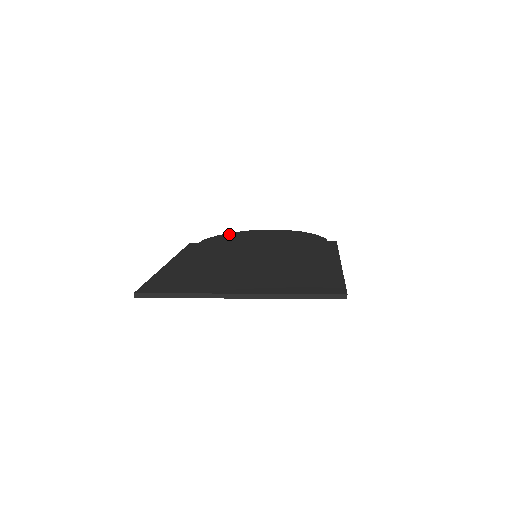
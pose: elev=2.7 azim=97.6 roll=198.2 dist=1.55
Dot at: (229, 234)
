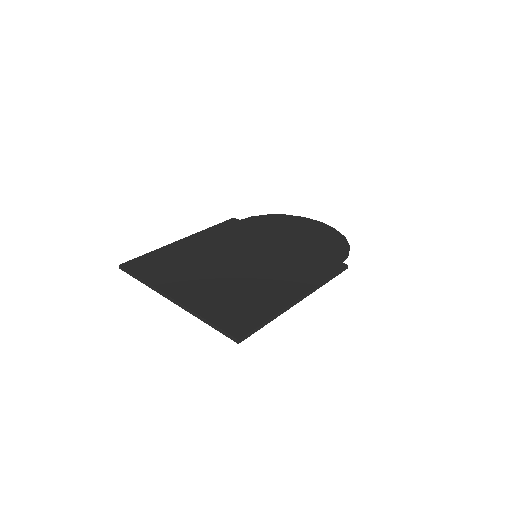
Dot at: (279, 216)
